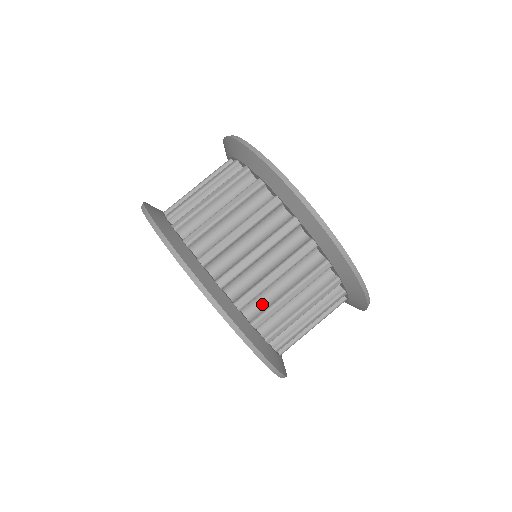
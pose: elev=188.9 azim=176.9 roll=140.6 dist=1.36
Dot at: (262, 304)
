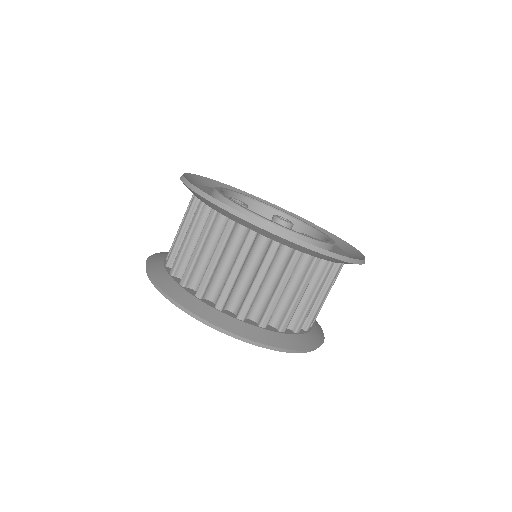
Dot at: (262, 306)
